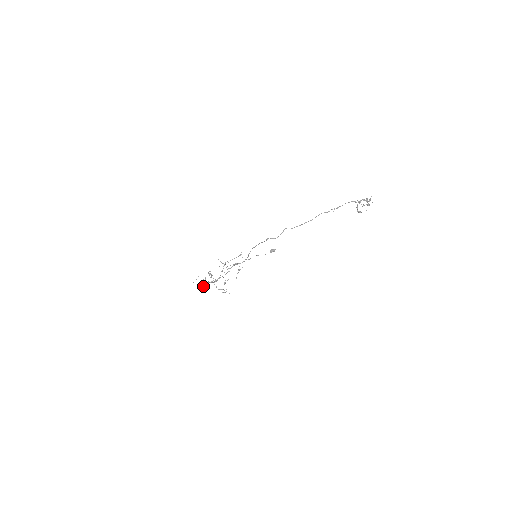
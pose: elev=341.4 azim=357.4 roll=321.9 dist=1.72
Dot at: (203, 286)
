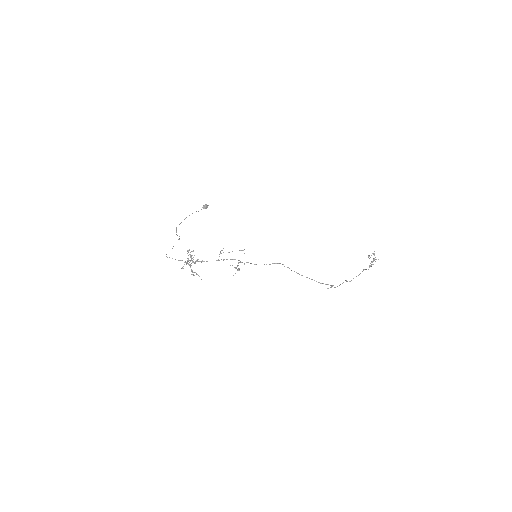
Dot at: occluded
